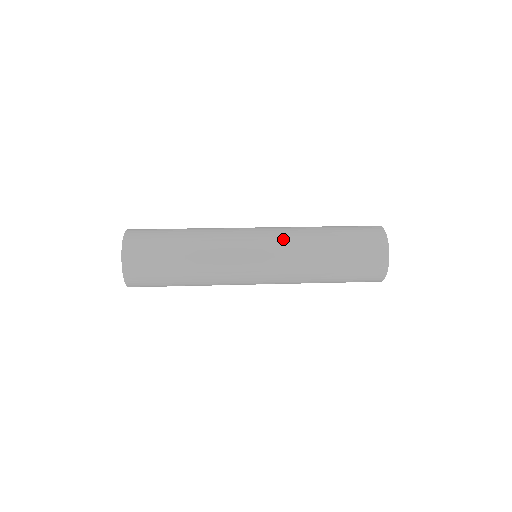
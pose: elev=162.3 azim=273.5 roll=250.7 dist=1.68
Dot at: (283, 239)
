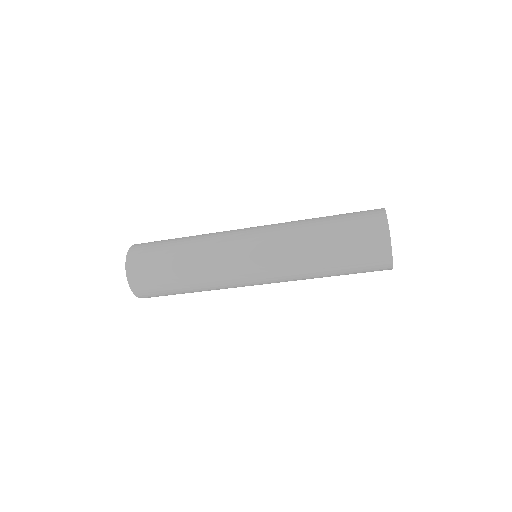
Dot at: (274, 231)
